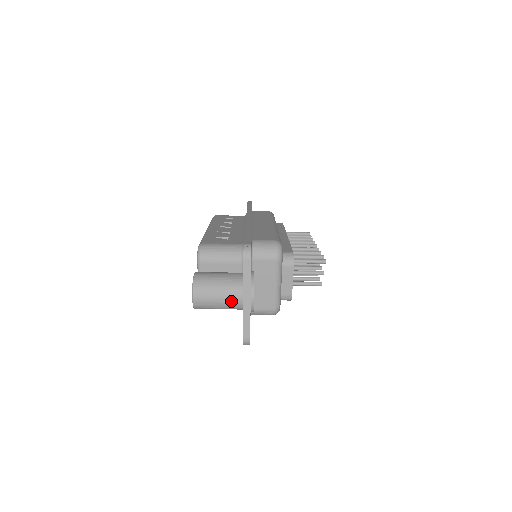
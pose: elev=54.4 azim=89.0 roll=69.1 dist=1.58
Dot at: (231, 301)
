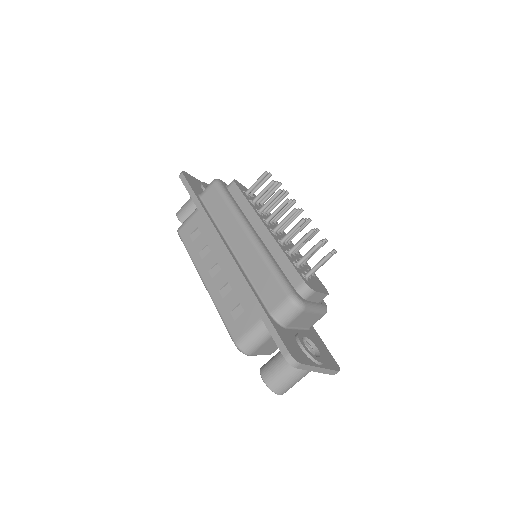
Dot at: occluded
